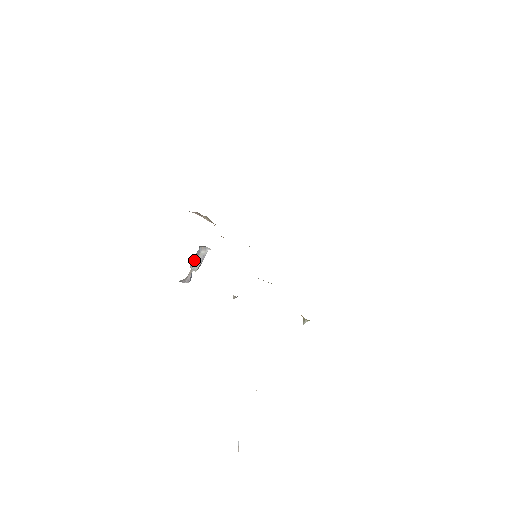
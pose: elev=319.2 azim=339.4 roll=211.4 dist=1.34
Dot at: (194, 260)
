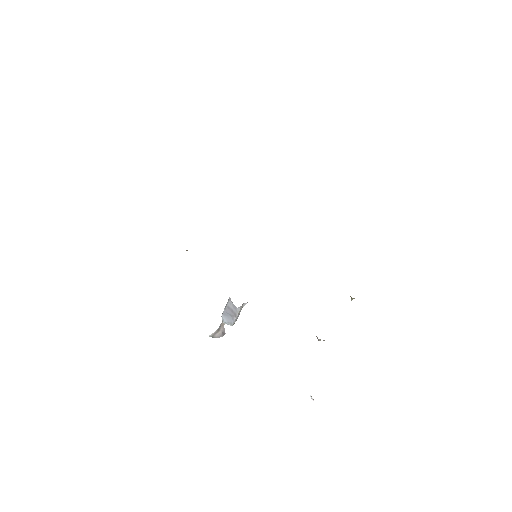
Dot at: (229, 317)
